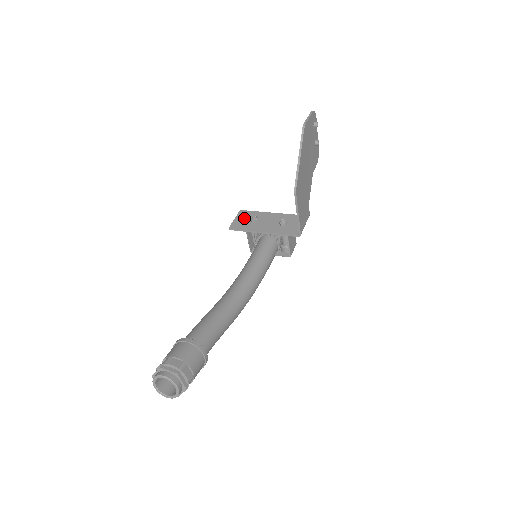
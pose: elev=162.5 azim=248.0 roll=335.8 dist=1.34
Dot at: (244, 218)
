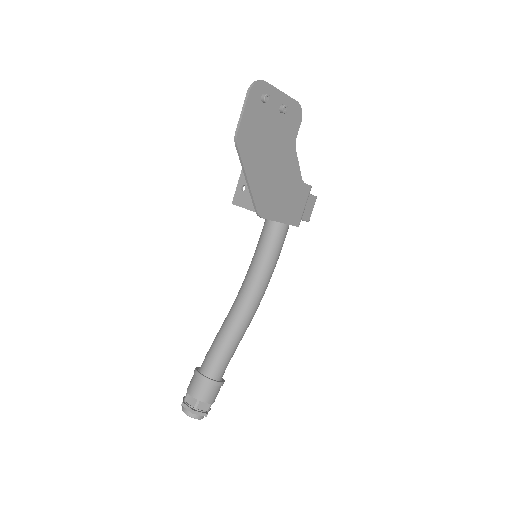
Dot at: (245, 185)
